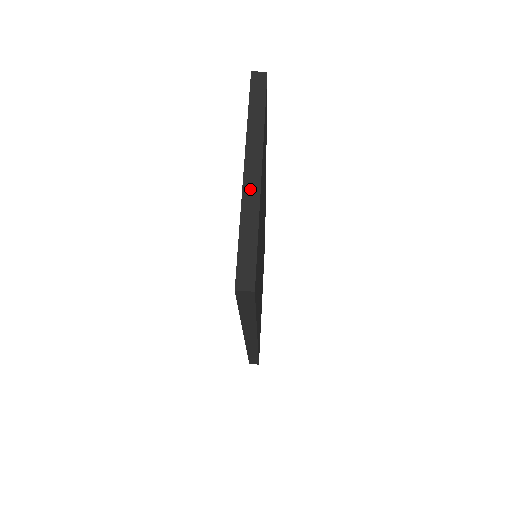
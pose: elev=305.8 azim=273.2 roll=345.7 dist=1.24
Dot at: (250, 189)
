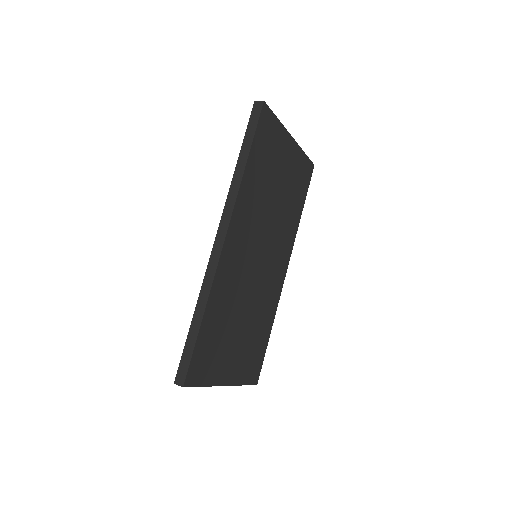
Dot at: occluded
